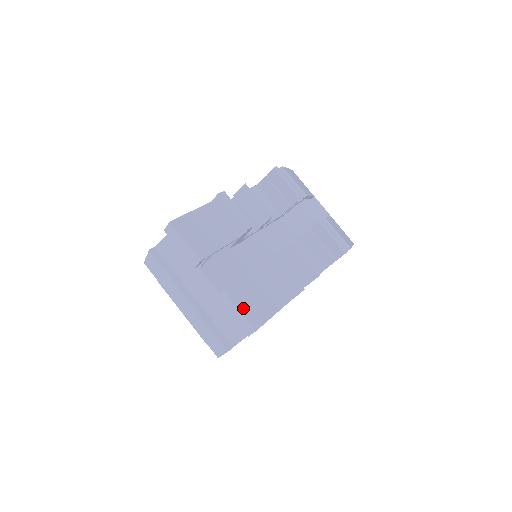
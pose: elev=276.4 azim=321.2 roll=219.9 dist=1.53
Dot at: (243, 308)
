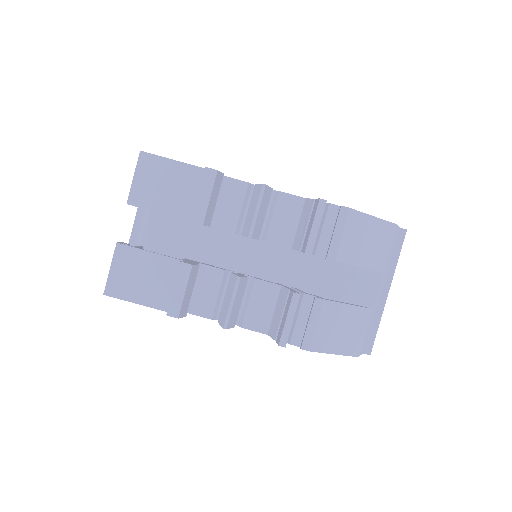
Dot at: (115, 270)
